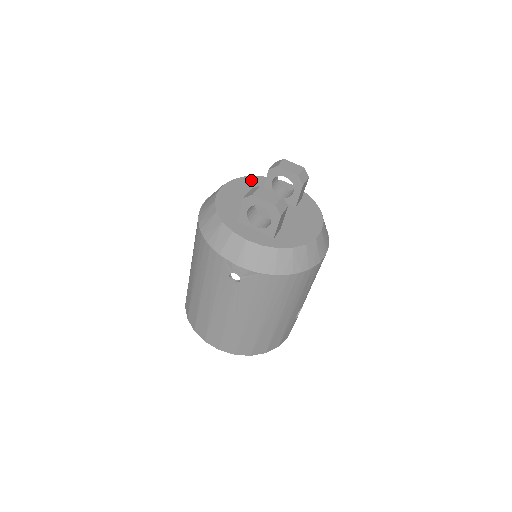
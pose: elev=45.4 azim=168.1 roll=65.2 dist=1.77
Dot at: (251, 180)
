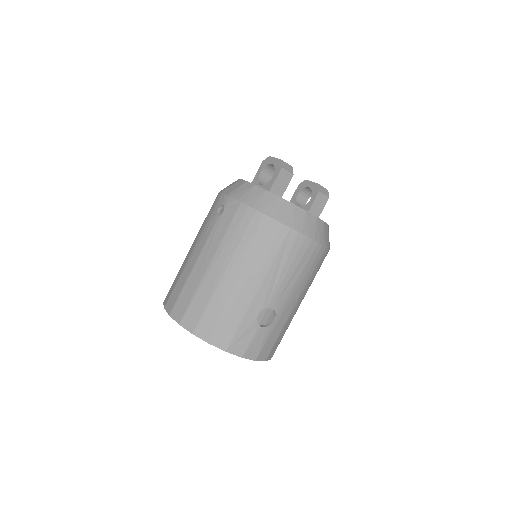
Dot at: occluded
